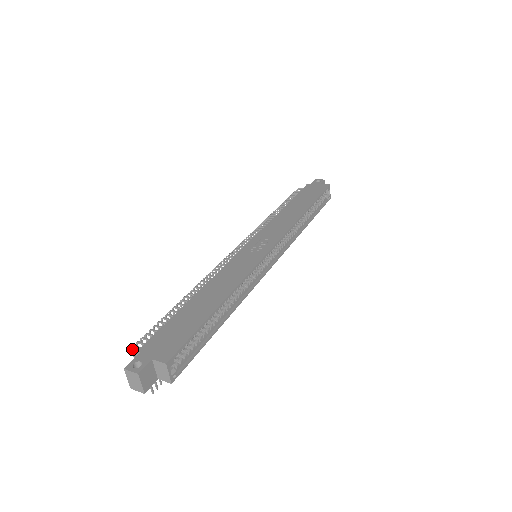
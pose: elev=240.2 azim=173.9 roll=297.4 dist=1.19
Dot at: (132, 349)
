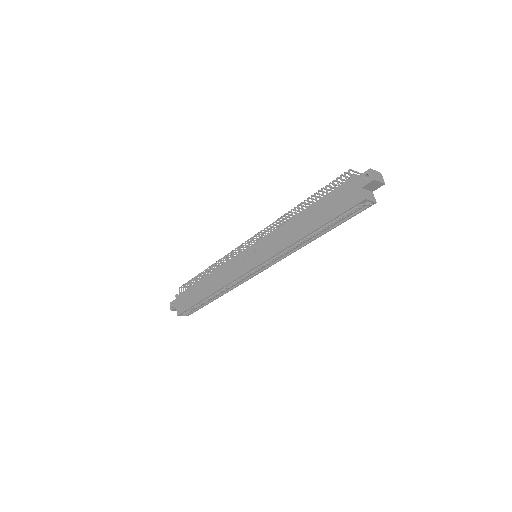
Dot at: (180, 287)
